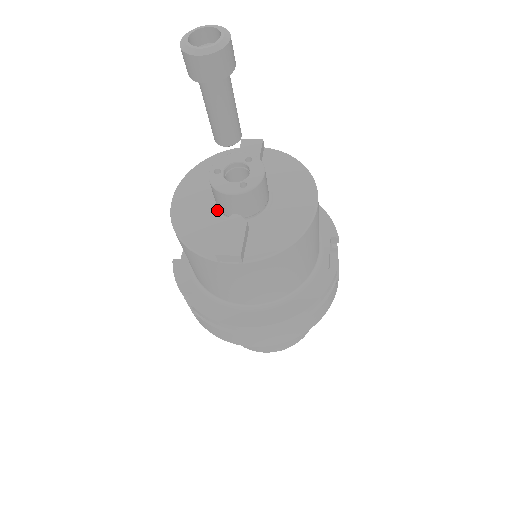
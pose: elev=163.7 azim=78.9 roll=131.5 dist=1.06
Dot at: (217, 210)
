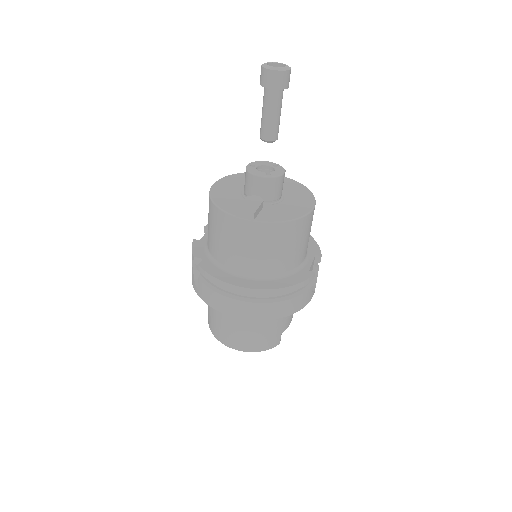
Dot at: (243, 195)
